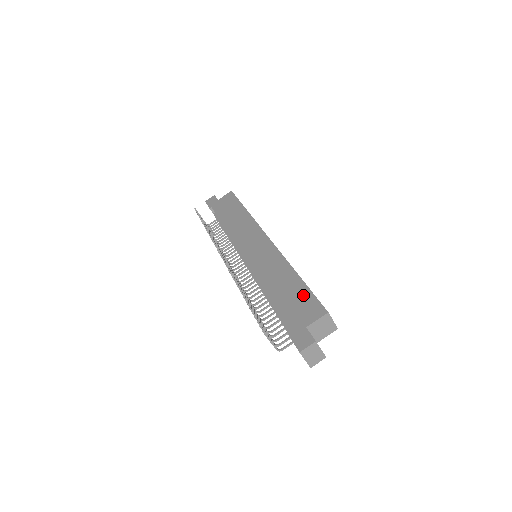
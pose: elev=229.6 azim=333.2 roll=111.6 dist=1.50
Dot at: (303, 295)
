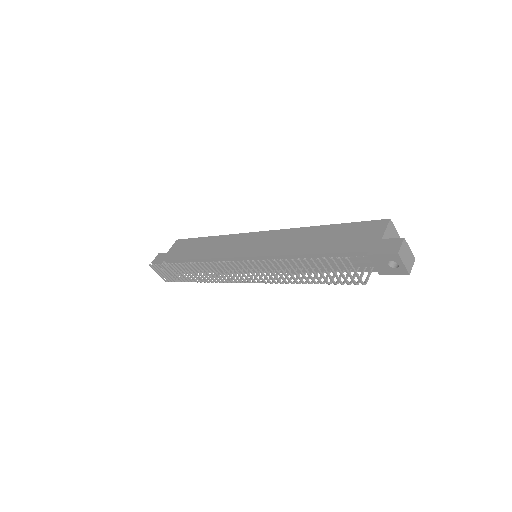
Dot at: (349, 229)
